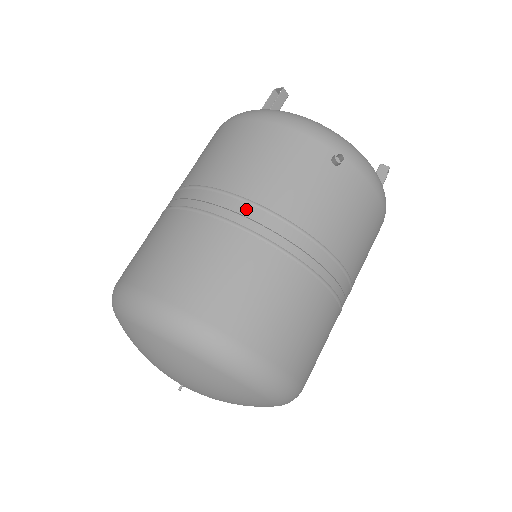
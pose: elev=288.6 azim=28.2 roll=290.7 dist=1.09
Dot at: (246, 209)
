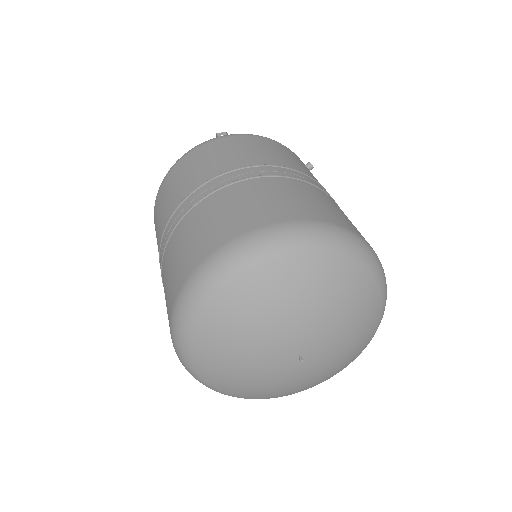
Dot at: (305, 176)
